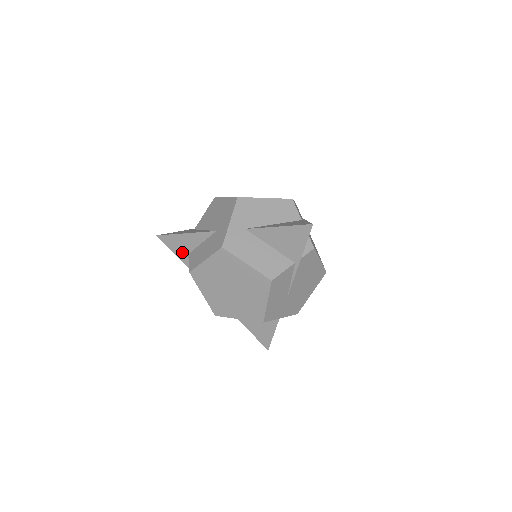
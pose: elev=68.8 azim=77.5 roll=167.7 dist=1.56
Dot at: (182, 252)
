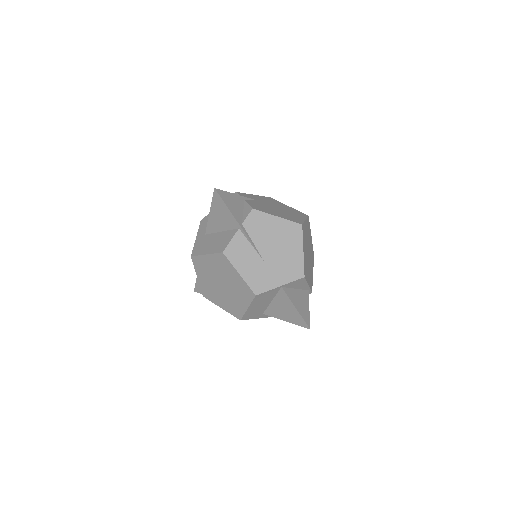
Dot at: occluded
